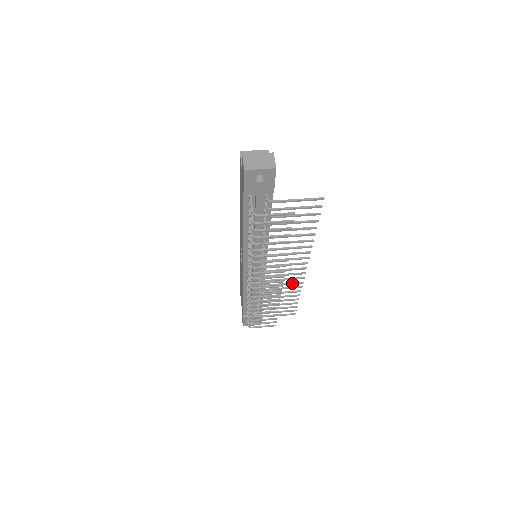
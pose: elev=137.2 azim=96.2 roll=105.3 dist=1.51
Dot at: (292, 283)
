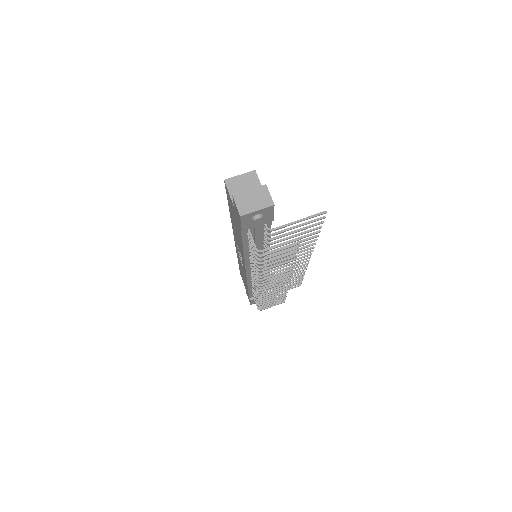
Dot at: (297, 270)
